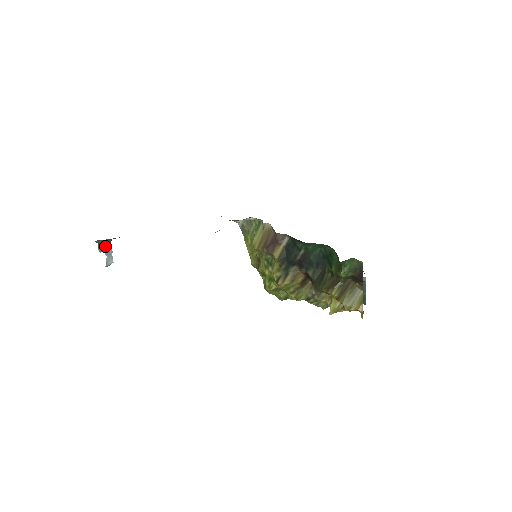
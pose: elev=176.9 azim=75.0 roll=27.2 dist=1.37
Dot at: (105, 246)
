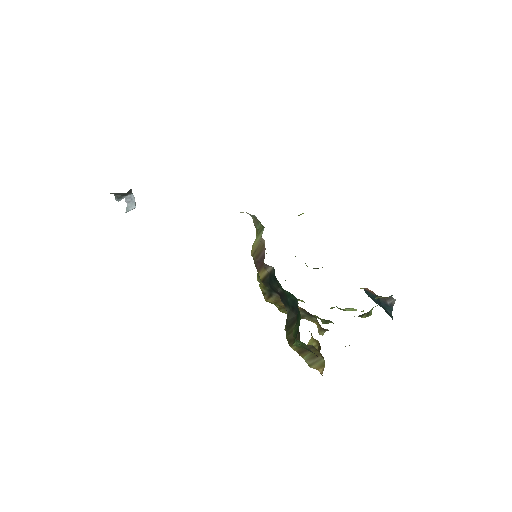
Dot at: (124, 195)
